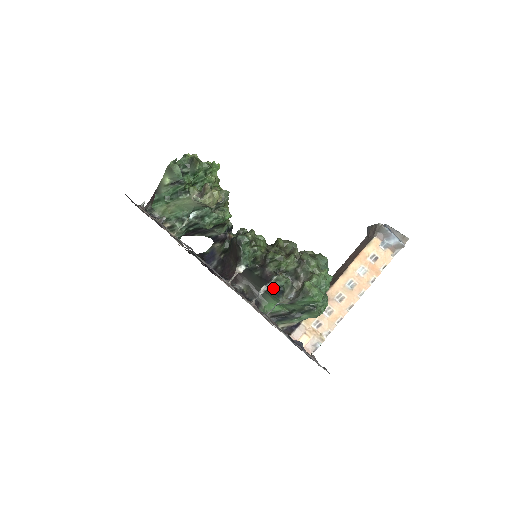
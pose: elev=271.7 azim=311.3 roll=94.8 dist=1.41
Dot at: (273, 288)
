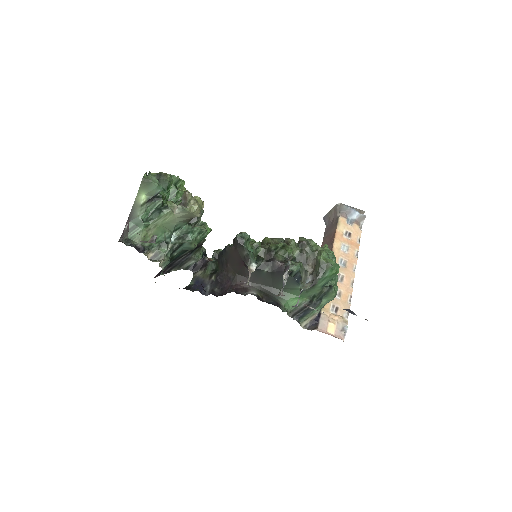
Dot at: (291, 275)
